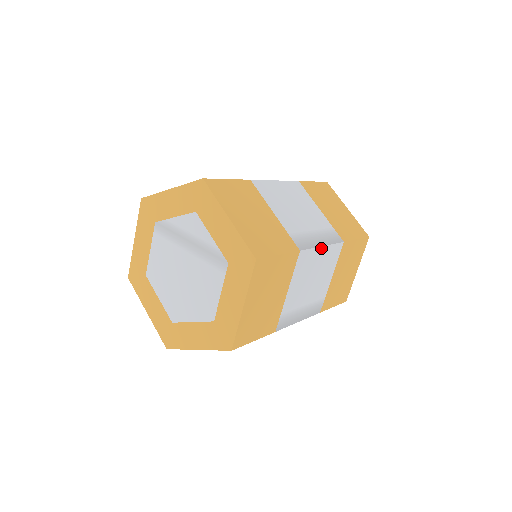
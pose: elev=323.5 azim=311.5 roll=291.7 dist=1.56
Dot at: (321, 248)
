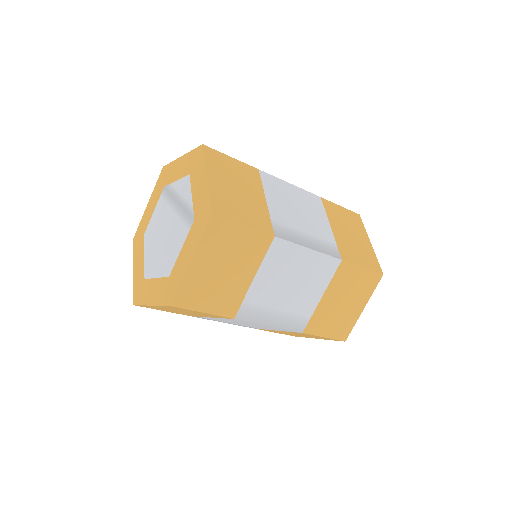
Dot at: (307, 250)
